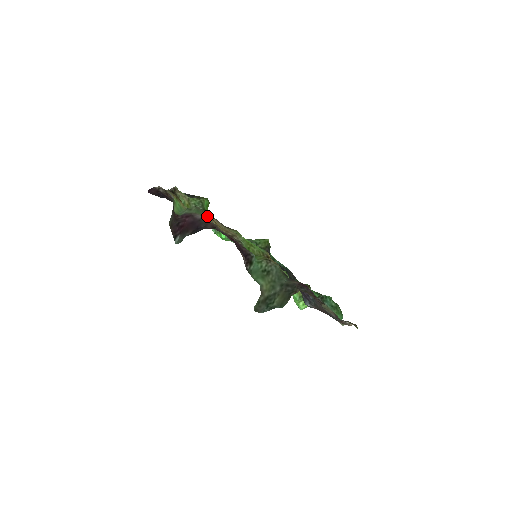
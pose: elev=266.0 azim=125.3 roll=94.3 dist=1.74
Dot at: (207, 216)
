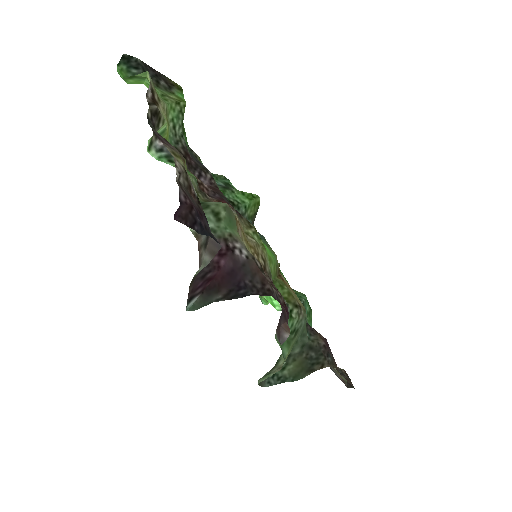
Dot at: (238, 226)
